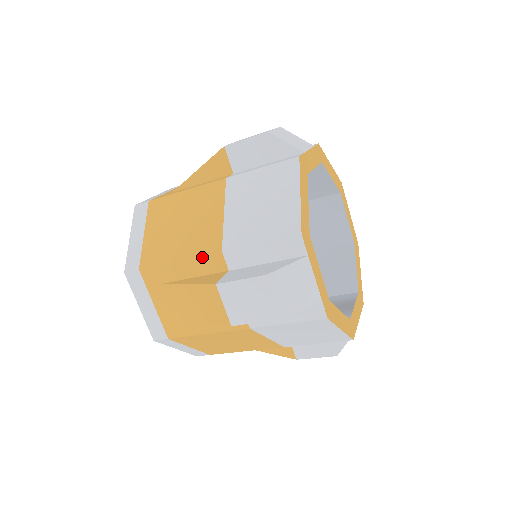
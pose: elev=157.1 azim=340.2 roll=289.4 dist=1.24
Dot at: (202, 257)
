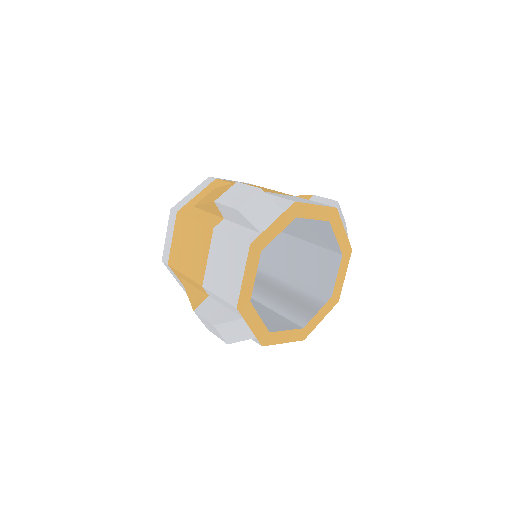
Dot at: (194, 282)
